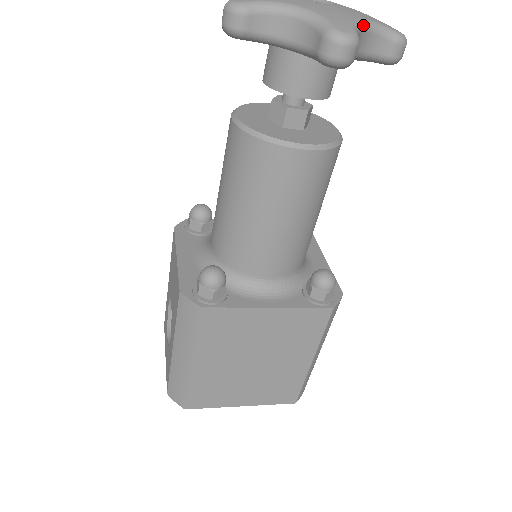
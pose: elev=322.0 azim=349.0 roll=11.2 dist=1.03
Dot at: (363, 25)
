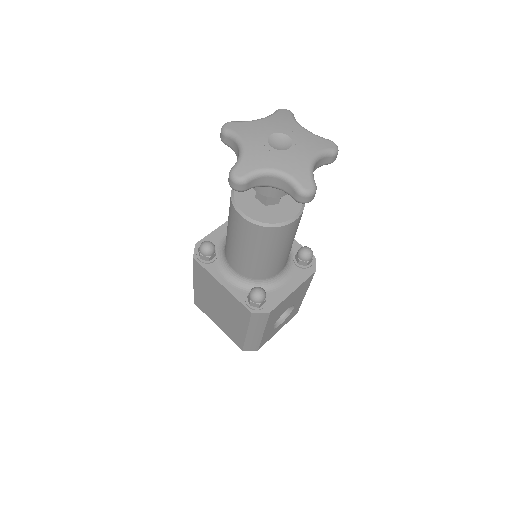
Dot at: (270, 173)
